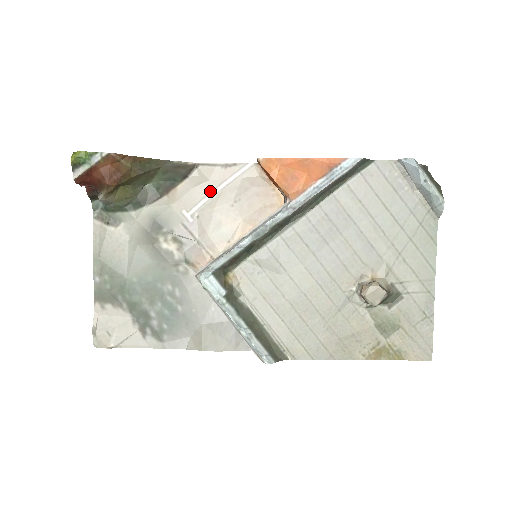
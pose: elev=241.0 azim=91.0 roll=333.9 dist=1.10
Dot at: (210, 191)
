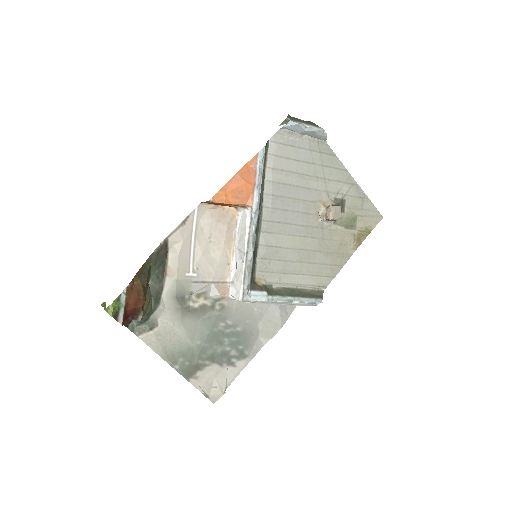
Dot at: (189, 247)
